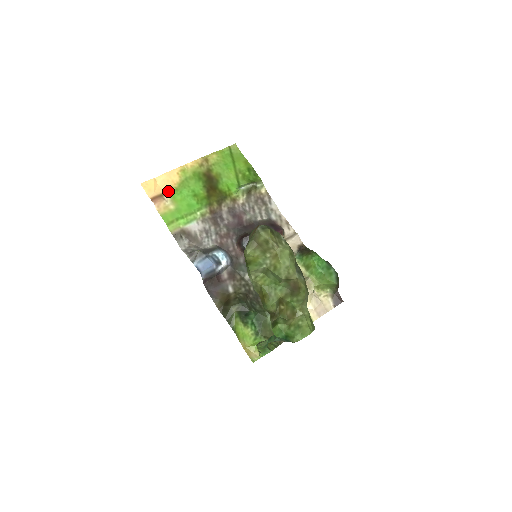
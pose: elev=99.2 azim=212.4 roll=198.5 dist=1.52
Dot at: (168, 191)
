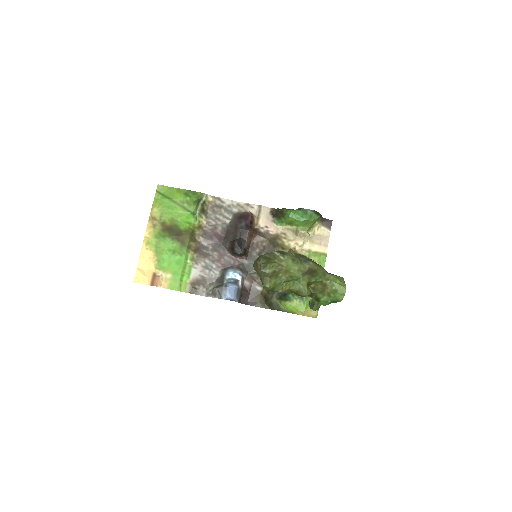
Dot at: (155, 268)
